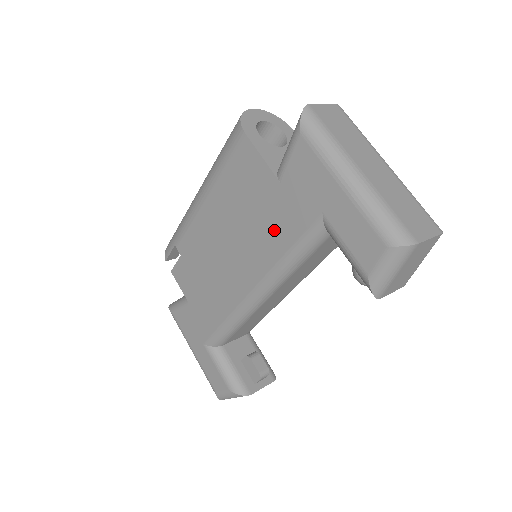
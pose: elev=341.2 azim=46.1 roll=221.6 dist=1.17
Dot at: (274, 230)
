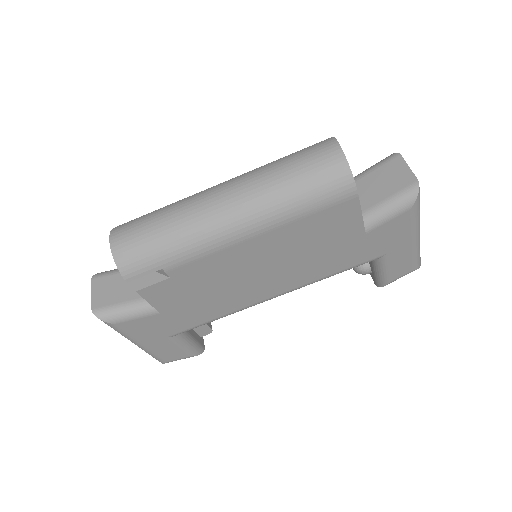
Dot at: (334, 261)
